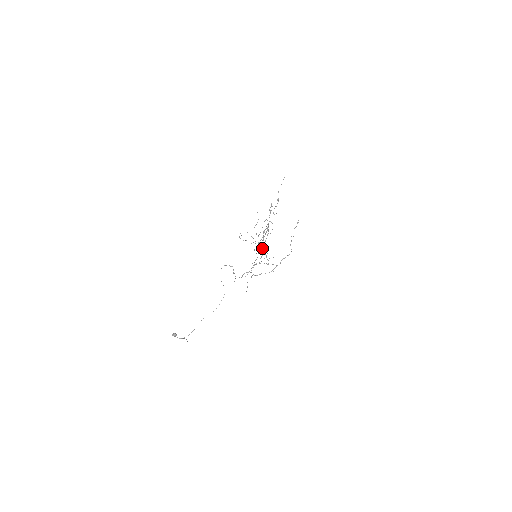
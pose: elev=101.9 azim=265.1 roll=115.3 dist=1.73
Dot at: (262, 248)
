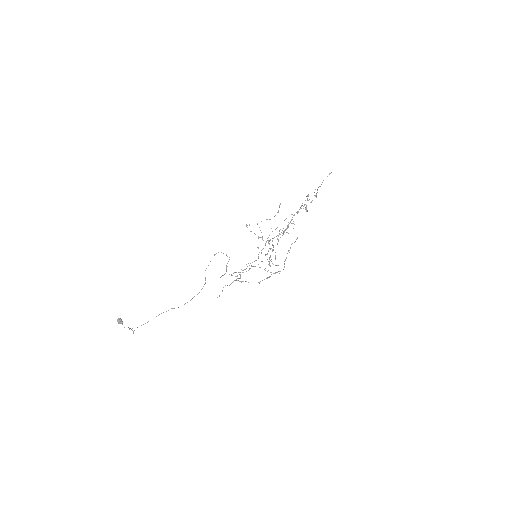
Dot at: (271, 248)
